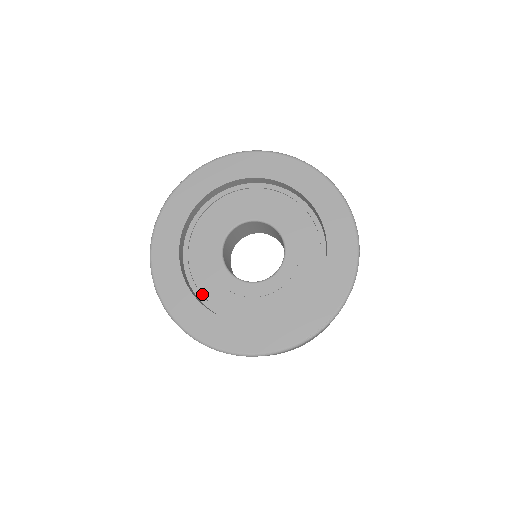
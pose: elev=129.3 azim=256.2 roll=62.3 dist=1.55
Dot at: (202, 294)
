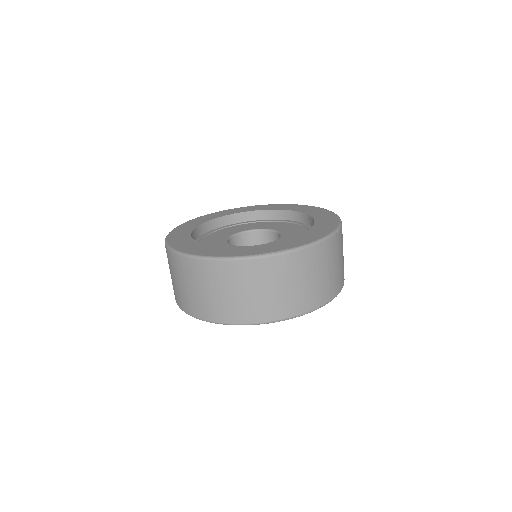
Dot at: occluded
